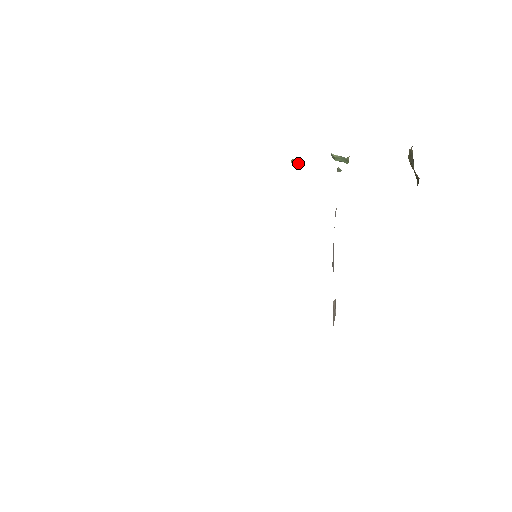
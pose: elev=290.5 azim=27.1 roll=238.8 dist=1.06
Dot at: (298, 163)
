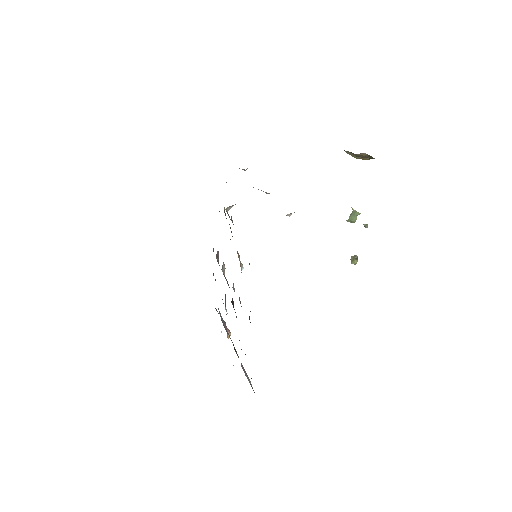
Dot at: (354, 258)
